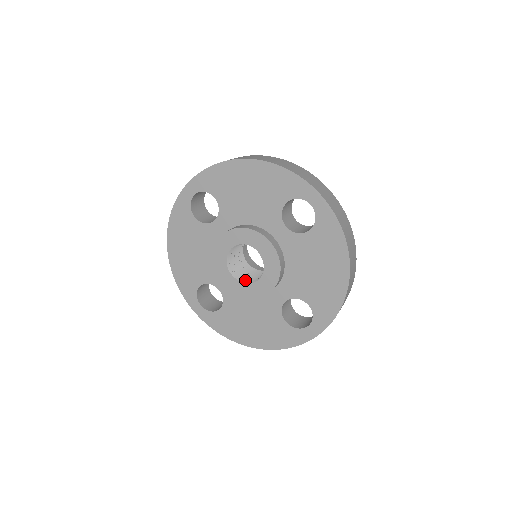
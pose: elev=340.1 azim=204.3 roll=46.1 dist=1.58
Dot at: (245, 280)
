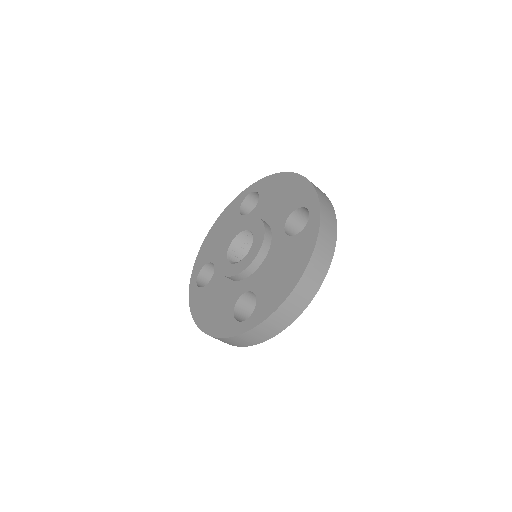
Dot at: occluded
